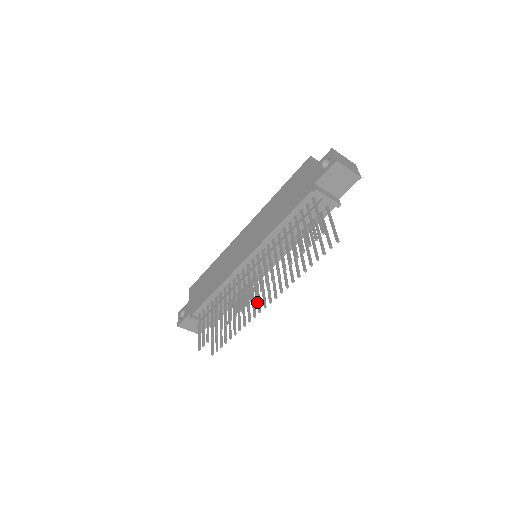
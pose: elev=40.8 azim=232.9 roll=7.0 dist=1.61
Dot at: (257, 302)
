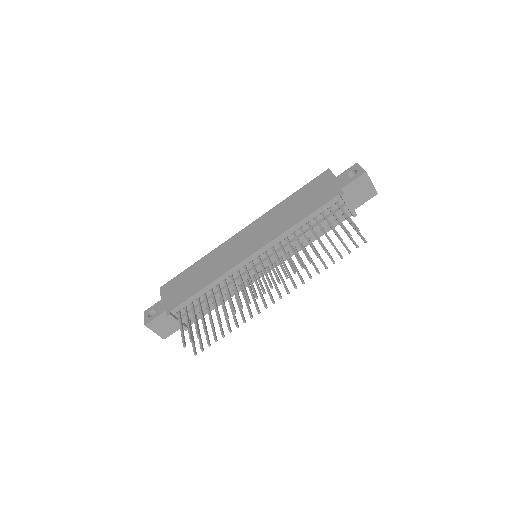
Dot at: (261, 298)
